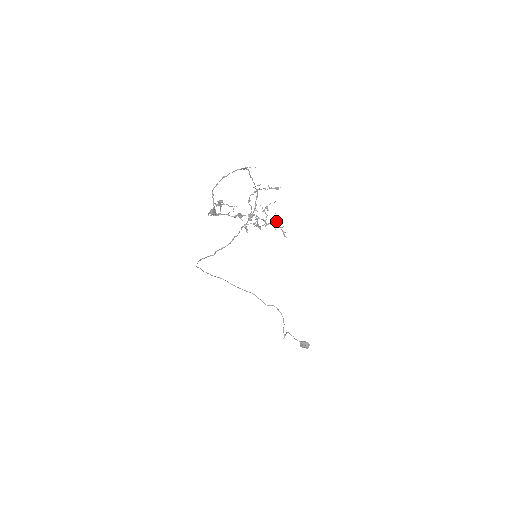
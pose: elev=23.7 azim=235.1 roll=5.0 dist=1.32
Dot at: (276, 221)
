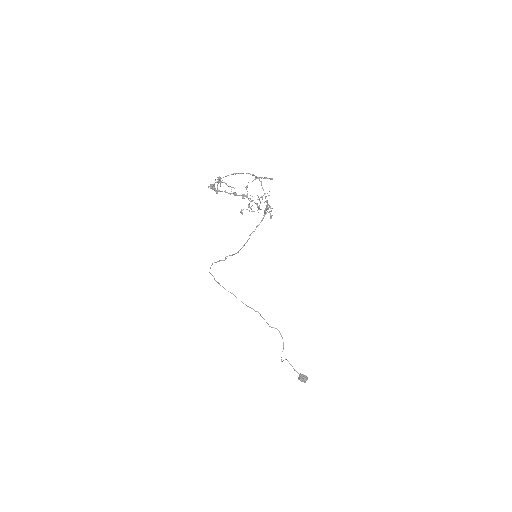
Dot at: (266, 206)
